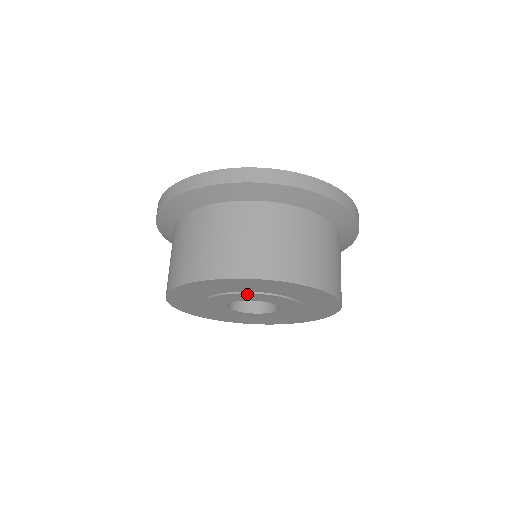
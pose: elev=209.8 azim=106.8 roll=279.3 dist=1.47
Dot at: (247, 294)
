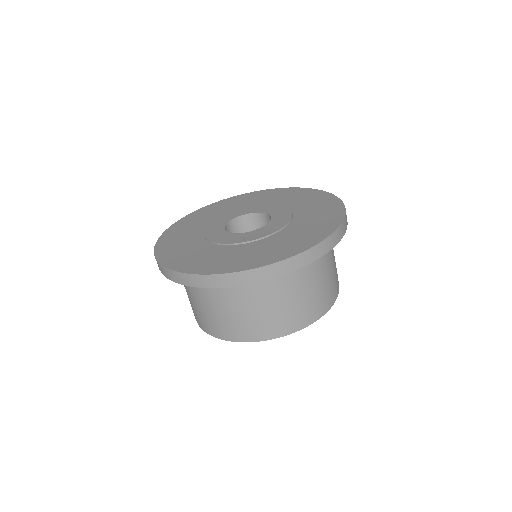
Dot at: occluded
